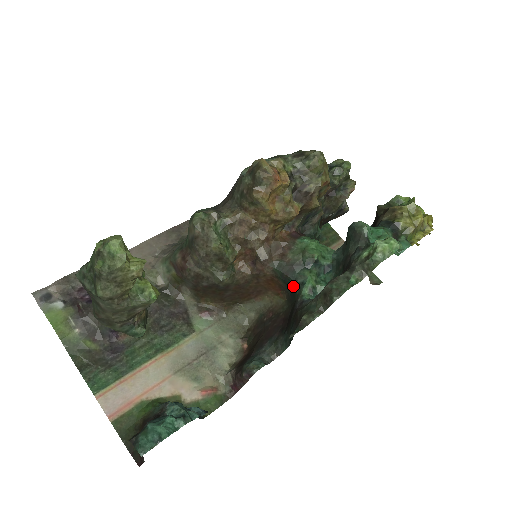
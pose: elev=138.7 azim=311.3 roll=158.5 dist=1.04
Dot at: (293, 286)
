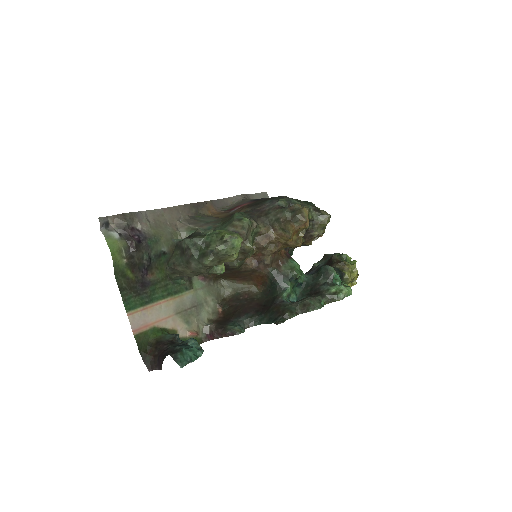
Dot at: (277, 288)
